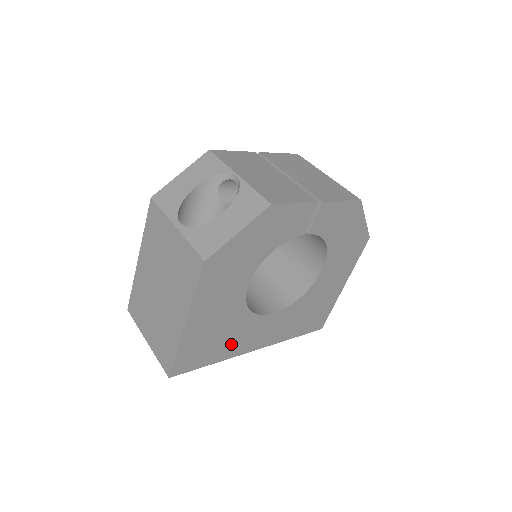
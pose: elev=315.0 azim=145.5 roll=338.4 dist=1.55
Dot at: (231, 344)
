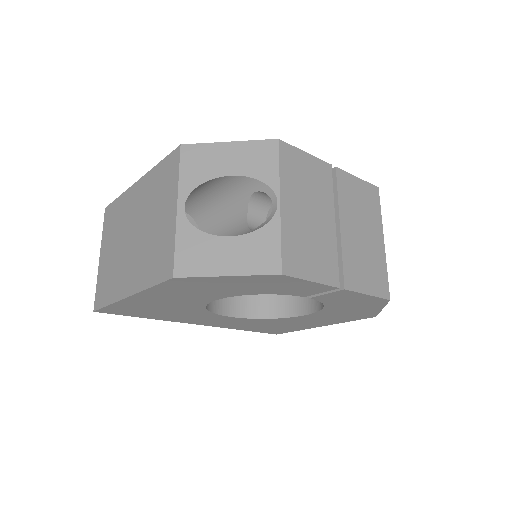
Dot at: (173, 316)
